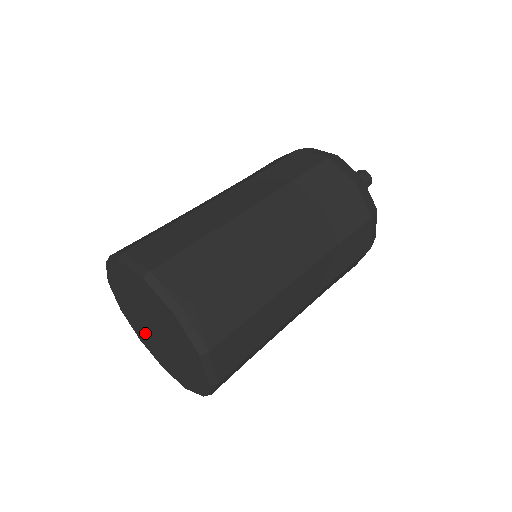
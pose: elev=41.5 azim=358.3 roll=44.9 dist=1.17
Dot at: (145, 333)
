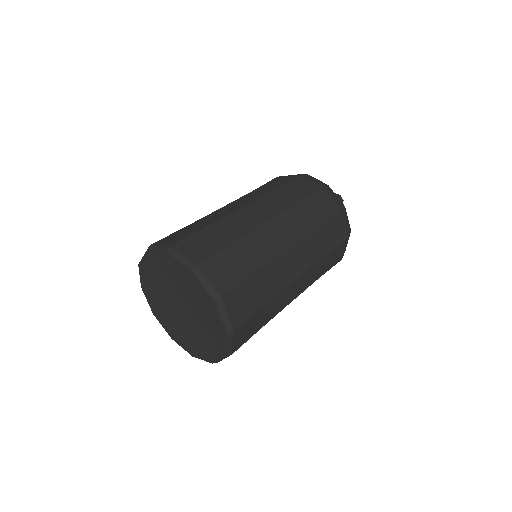
Dot at: (165, 309)
